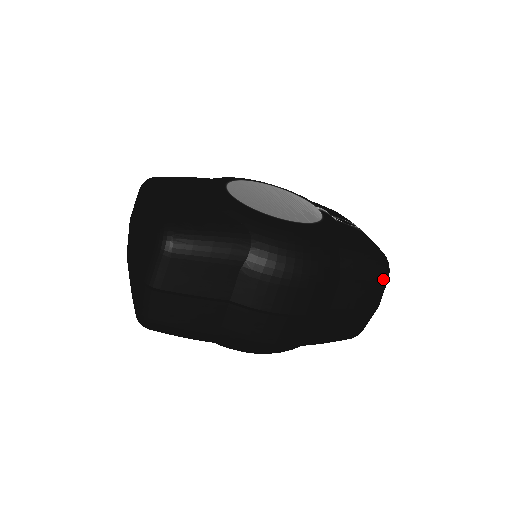
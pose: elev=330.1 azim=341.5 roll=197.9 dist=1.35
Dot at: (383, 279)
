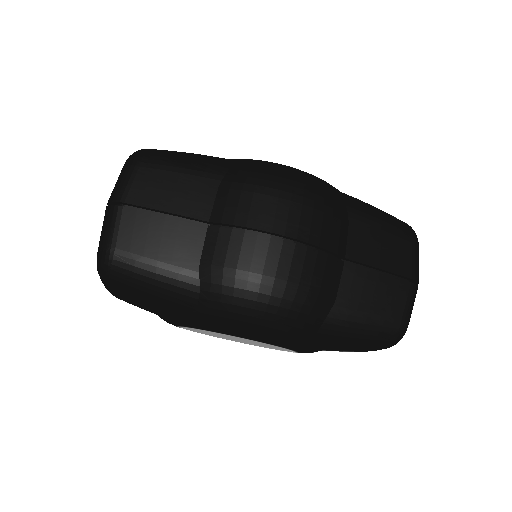
Dot at: (410, 238)
